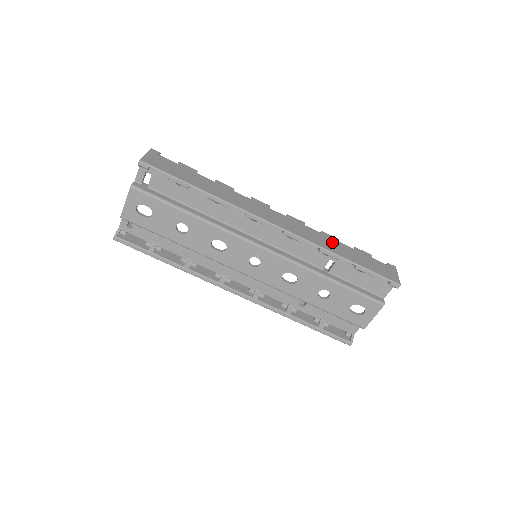
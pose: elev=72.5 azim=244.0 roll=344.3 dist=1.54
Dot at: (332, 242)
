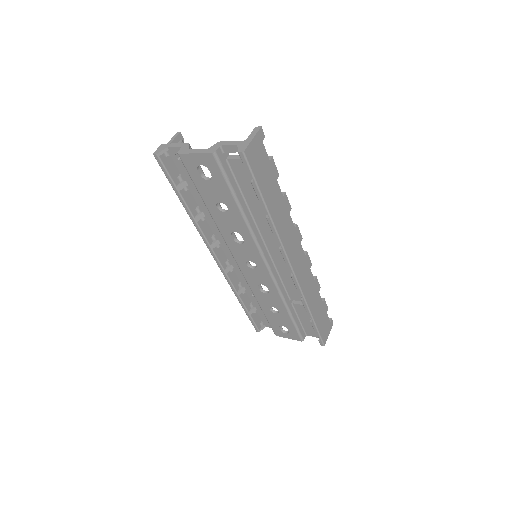
Dot at: (315, 293)
